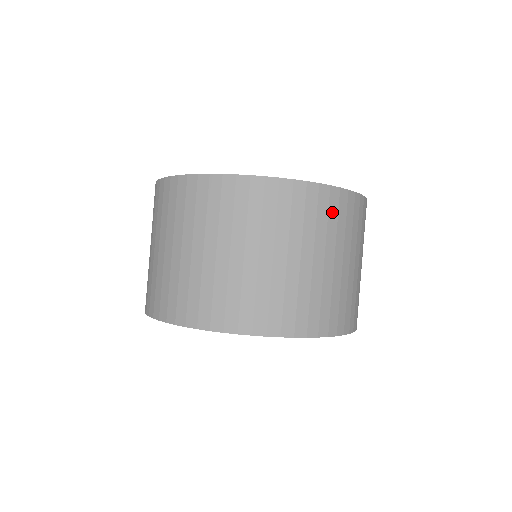
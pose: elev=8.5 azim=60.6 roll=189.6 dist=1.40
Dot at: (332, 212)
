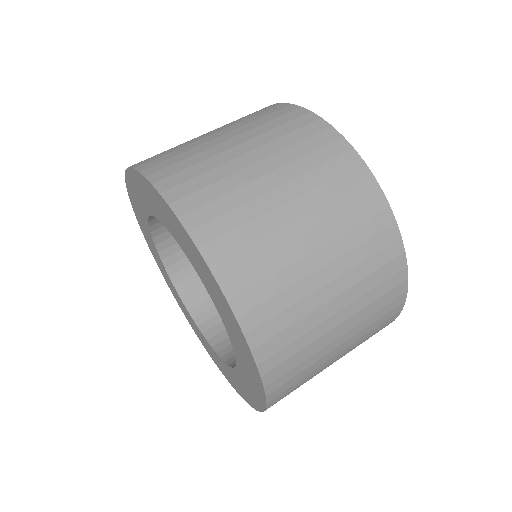
Dot at: (383, 318)
